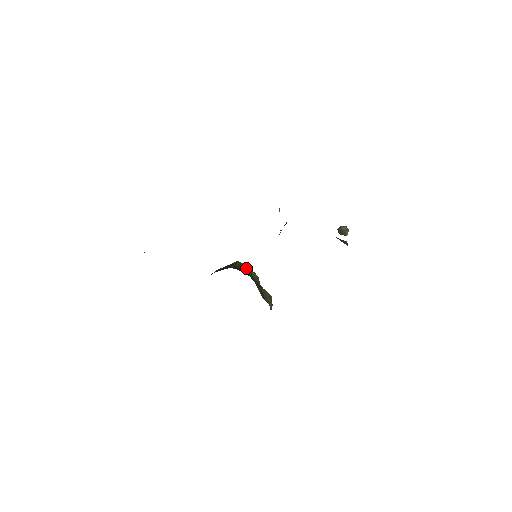
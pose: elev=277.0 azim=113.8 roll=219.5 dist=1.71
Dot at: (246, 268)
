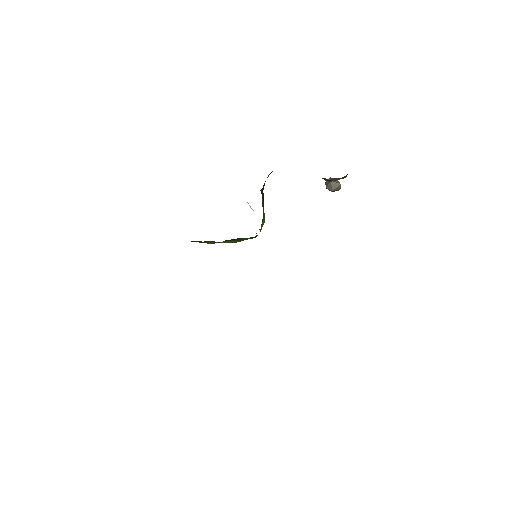
Dot at: occluded
